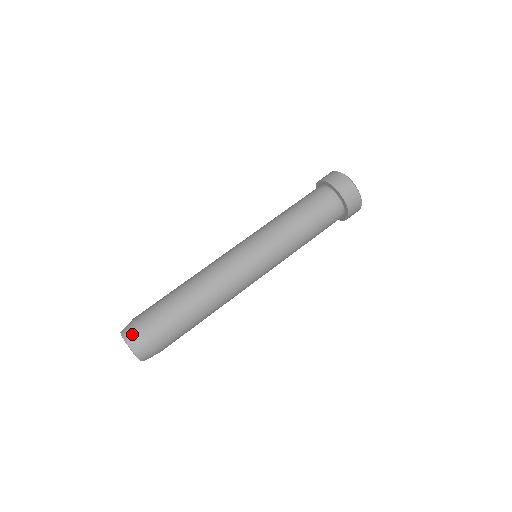
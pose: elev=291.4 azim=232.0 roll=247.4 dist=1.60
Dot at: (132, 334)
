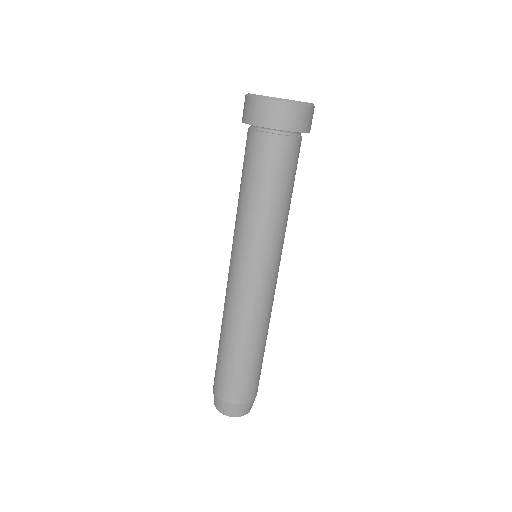
Dot at: (217, 403)
